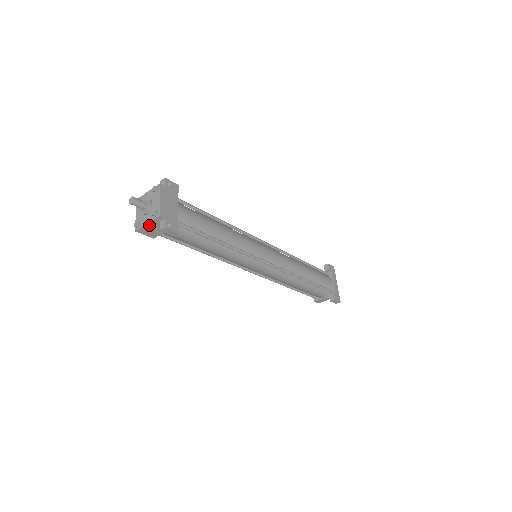
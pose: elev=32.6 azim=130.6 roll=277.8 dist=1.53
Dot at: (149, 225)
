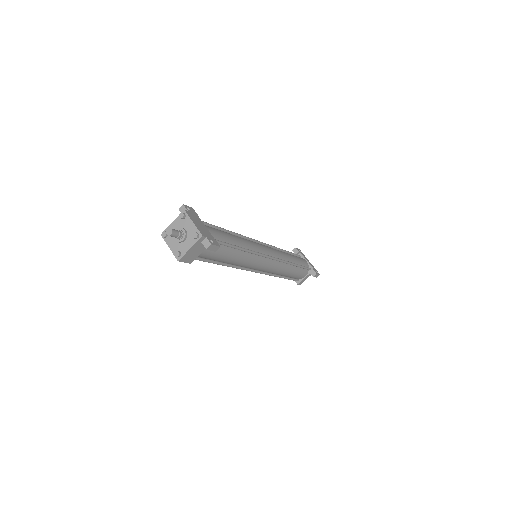
Dot at: (191, 250)
